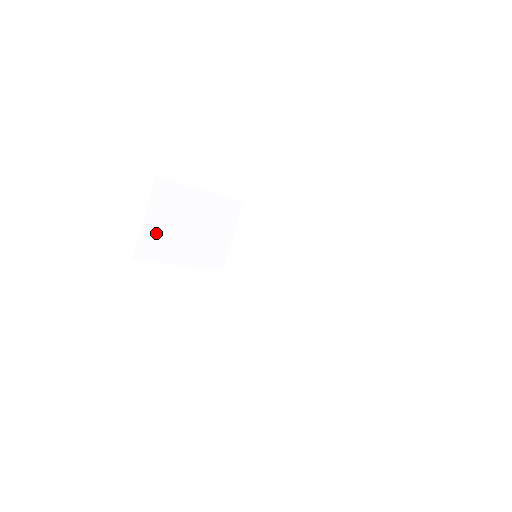
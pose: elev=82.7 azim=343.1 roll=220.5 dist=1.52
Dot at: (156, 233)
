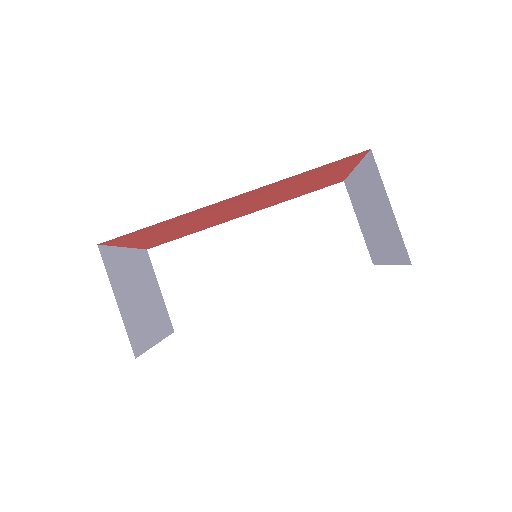
Dot at: (130, 315)
